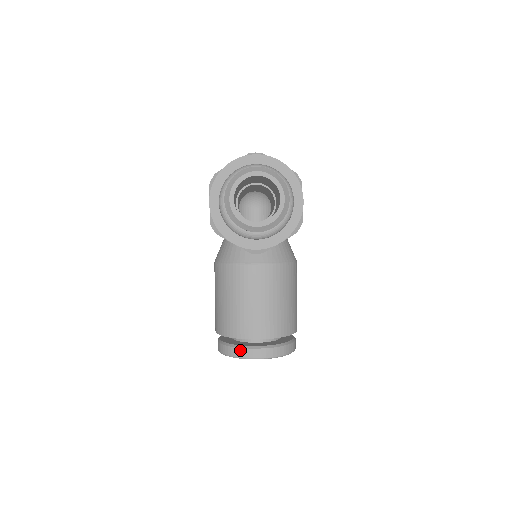
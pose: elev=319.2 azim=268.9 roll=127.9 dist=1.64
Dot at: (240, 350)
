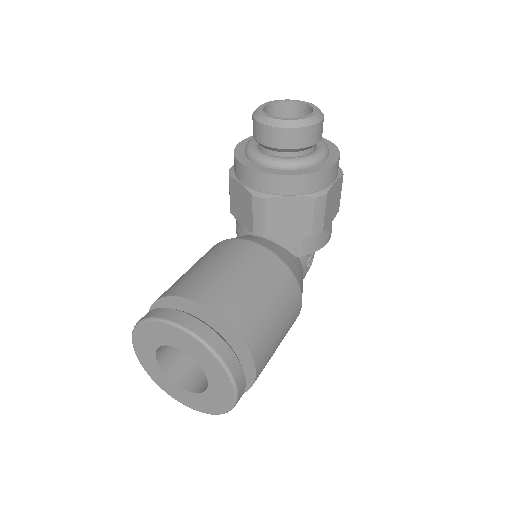
Dot at: (161, 309)
